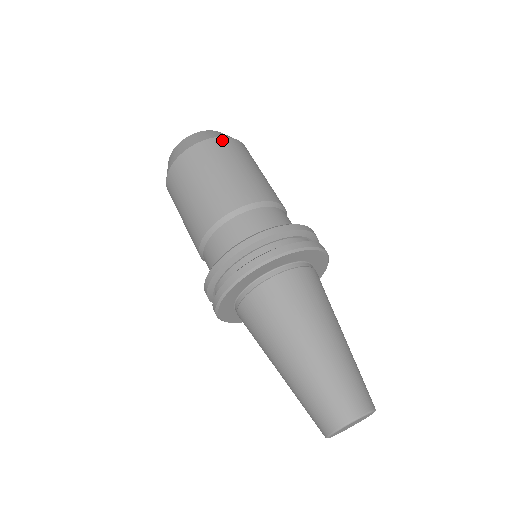
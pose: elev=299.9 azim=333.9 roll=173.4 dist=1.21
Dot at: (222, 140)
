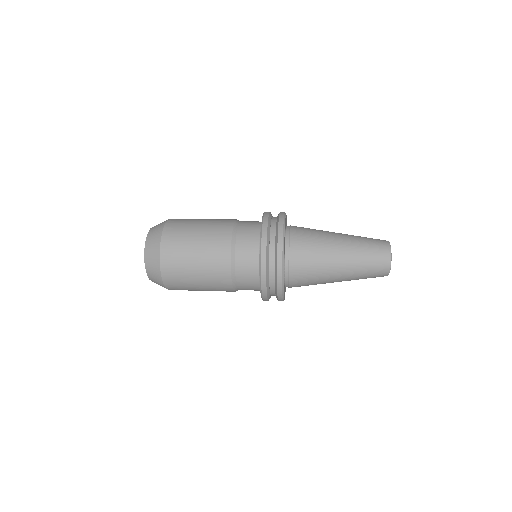
Dot at: (172, 220)
